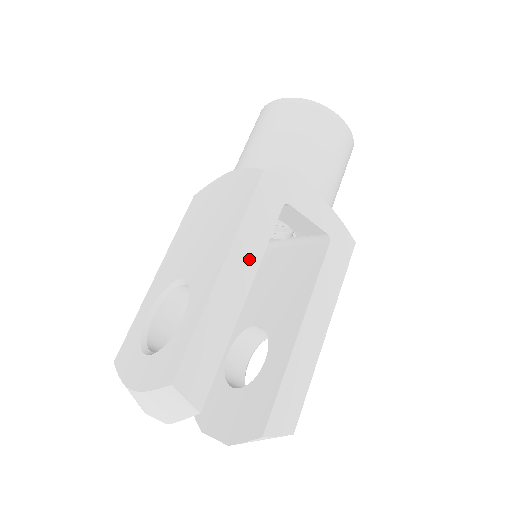
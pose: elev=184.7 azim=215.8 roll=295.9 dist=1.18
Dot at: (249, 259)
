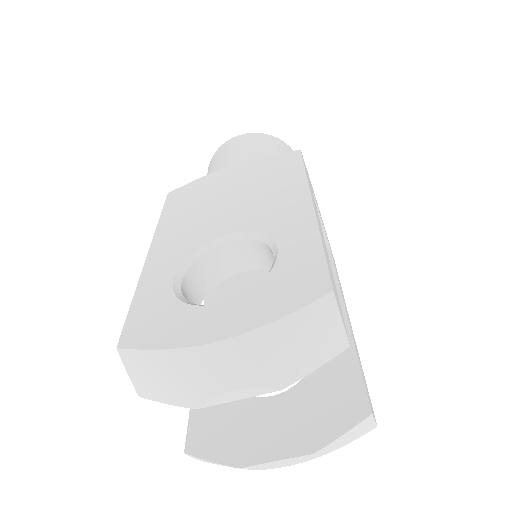
Dot at: (317, 213)
